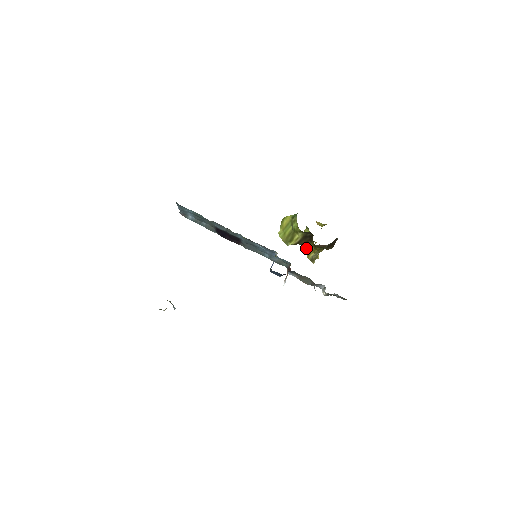
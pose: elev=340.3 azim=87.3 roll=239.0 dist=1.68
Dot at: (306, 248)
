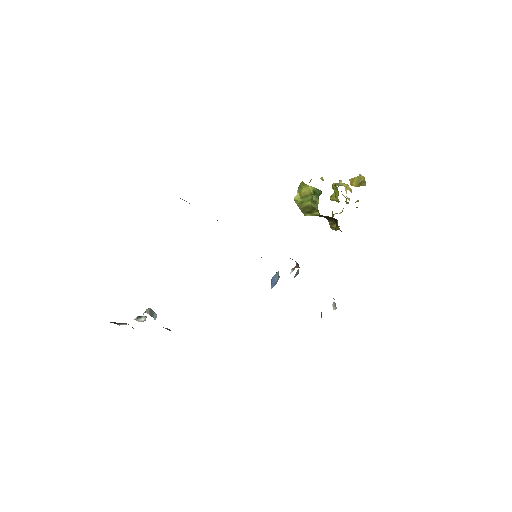
Dot at: (328, 221)
